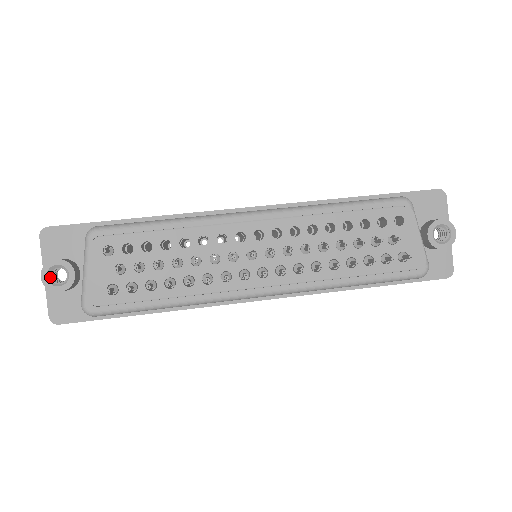
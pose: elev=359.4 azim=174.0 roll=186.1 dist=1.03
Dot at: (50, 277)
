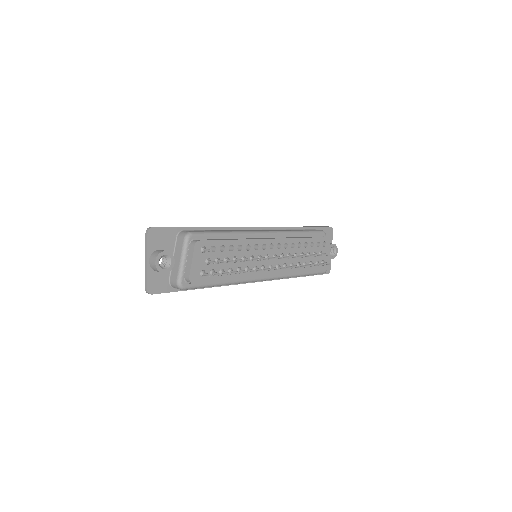
Dot at: (158, 262)
